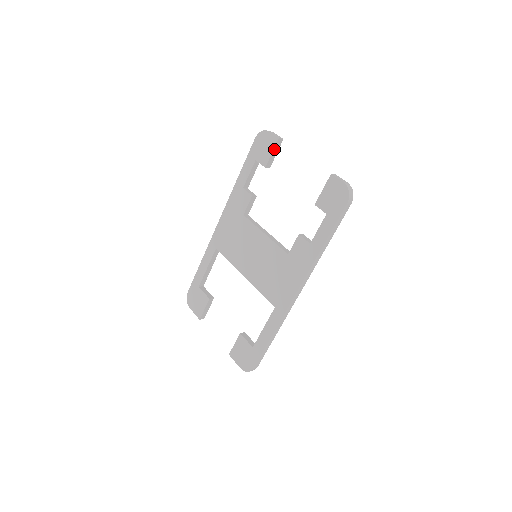
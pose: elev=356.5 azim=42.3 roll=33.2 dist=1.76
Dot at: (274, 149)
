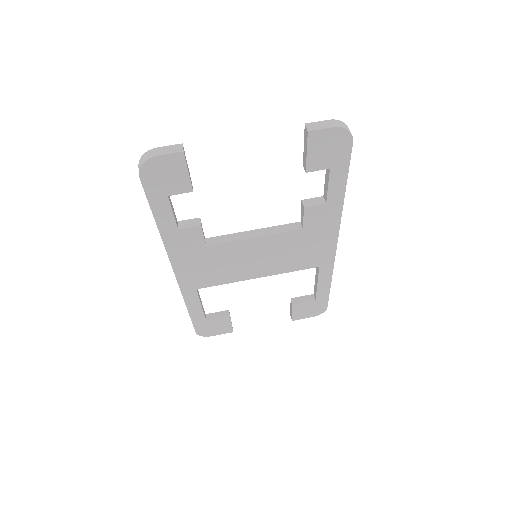
Dot at: (186, 166)
